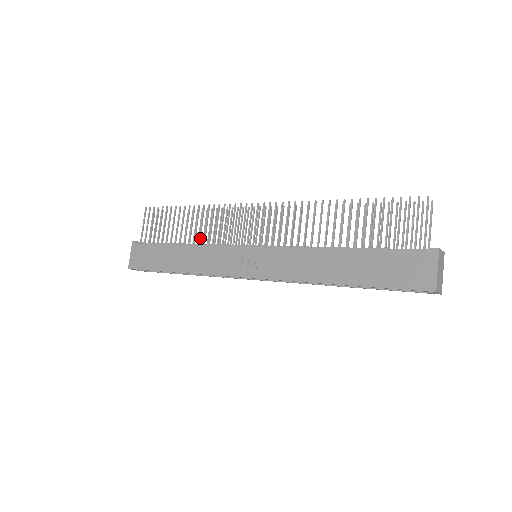
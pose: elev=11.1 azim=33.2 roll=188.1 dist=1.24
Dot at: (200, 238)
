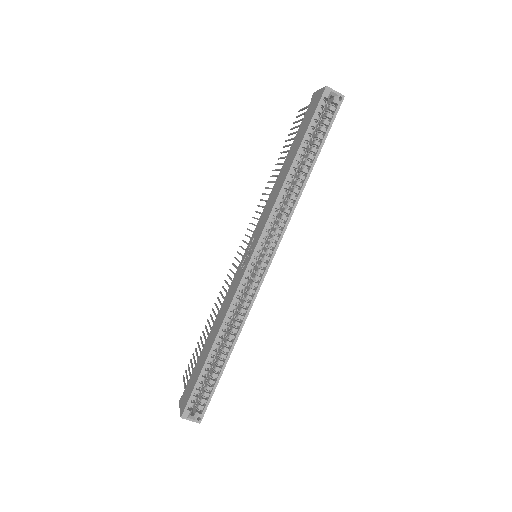
Dot at: occluded
